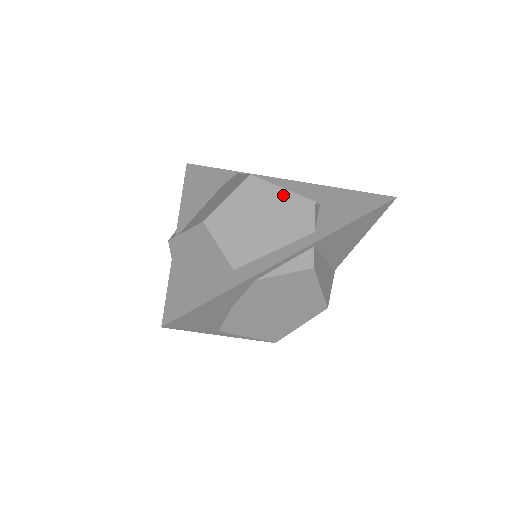
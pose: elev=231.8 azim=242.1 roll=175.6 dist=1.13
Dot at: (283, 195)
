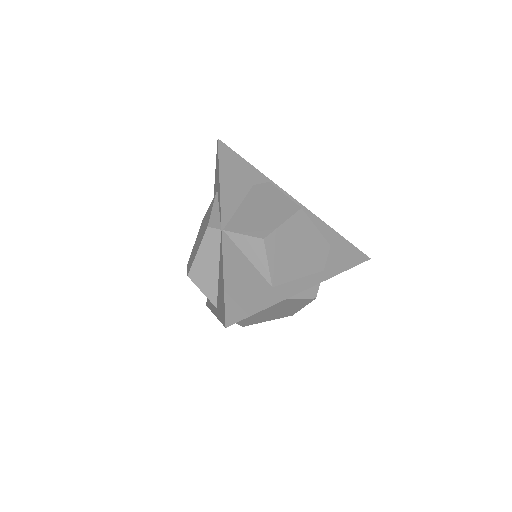
Dot at: (315, 234)
